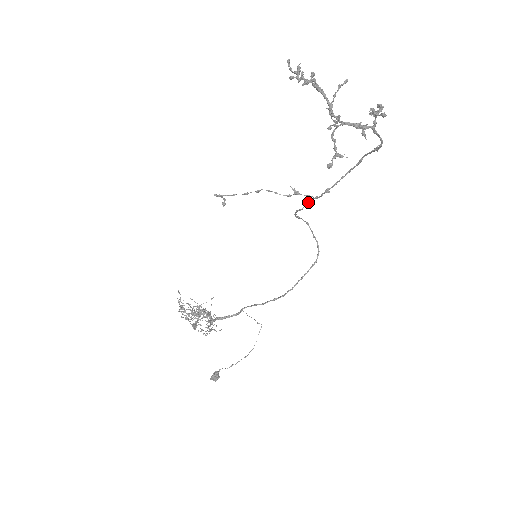
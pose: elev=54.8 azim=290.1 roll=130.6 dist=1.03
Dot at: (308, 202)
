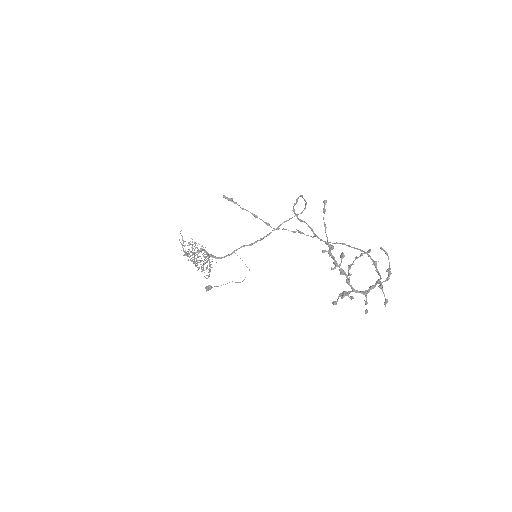
Dot at: (308, 226)
